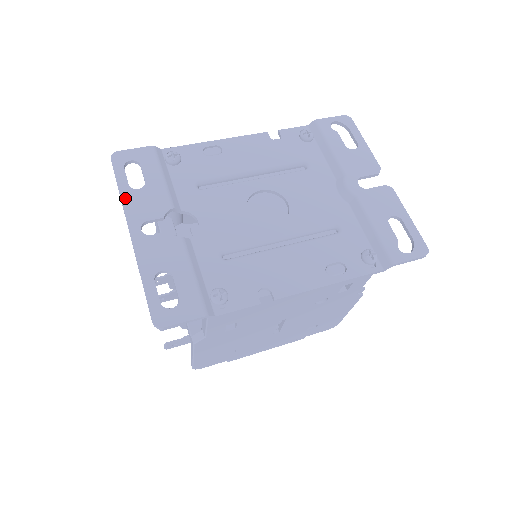
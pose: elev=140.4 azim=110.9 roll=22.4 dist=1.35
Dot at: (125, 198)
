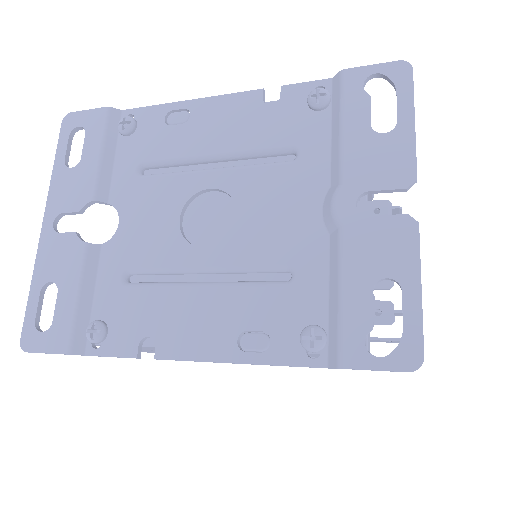
Dot at: (55, 178)
